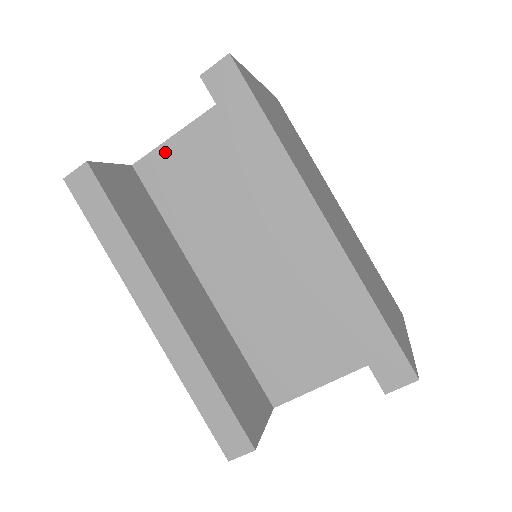
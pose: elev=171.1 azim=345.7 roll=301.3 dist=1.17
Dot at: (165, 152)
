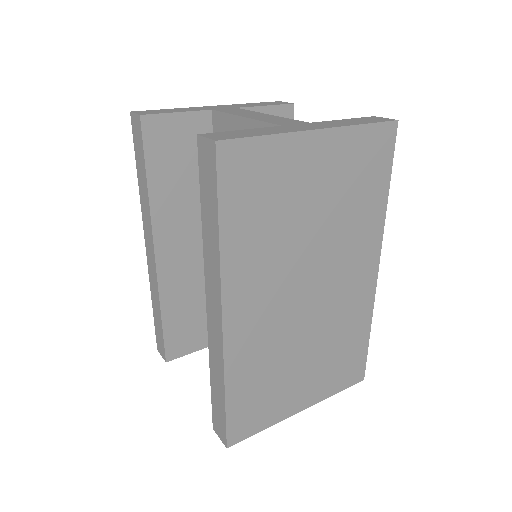
Dot at: (231, 123)
